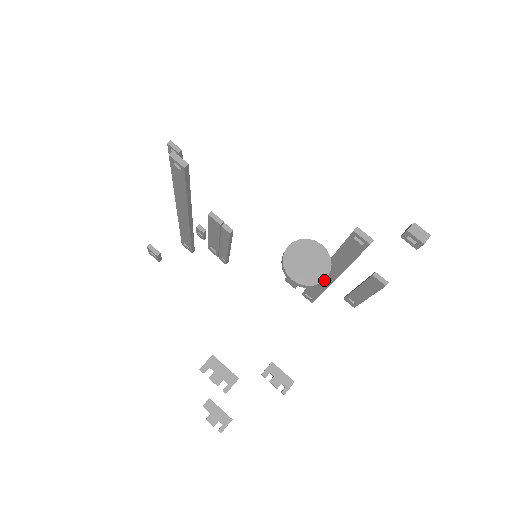
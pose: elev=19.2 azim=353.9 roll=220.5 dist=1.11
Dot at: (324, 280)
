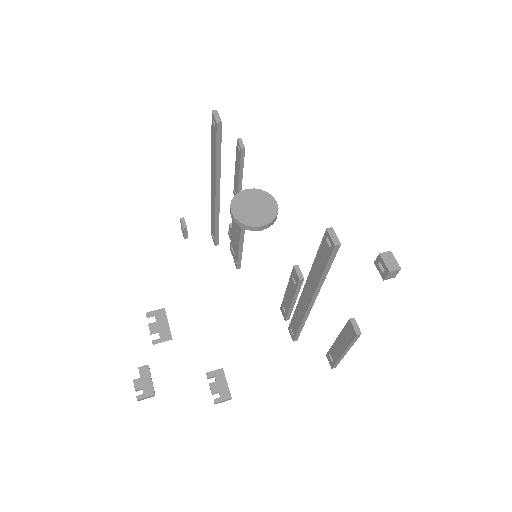
Dot at: (303, 304)
